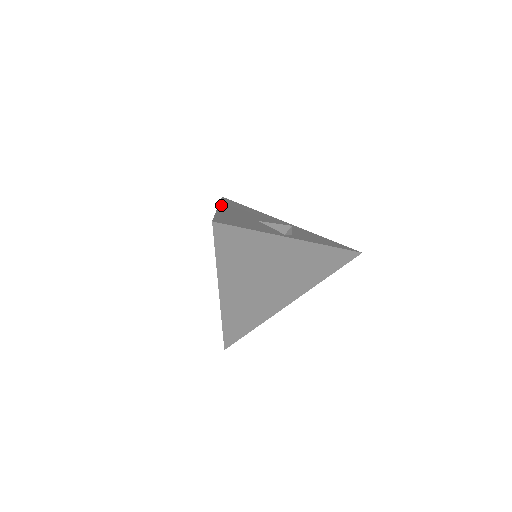
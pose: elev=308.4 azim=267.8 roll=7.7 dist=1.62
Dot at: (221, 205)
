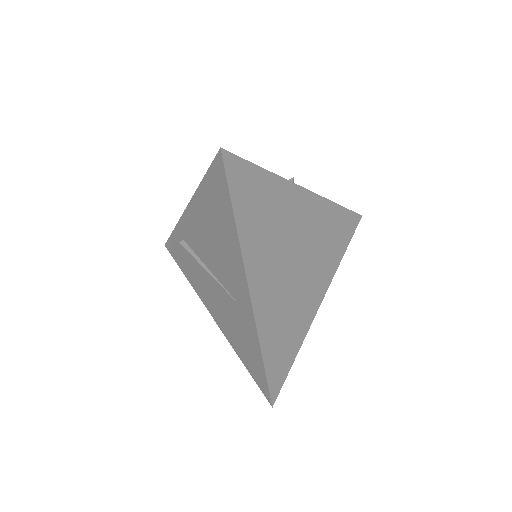
Dot at: occluded
